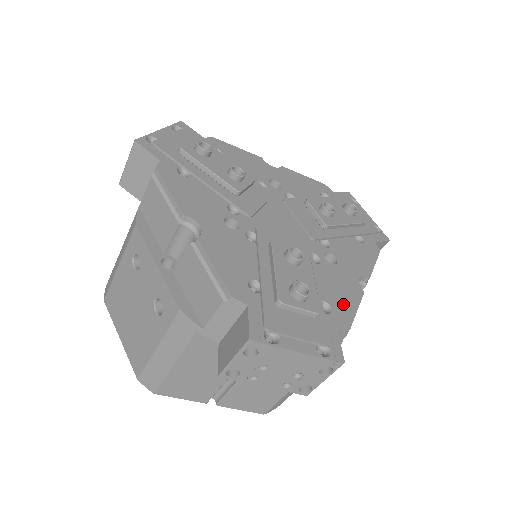
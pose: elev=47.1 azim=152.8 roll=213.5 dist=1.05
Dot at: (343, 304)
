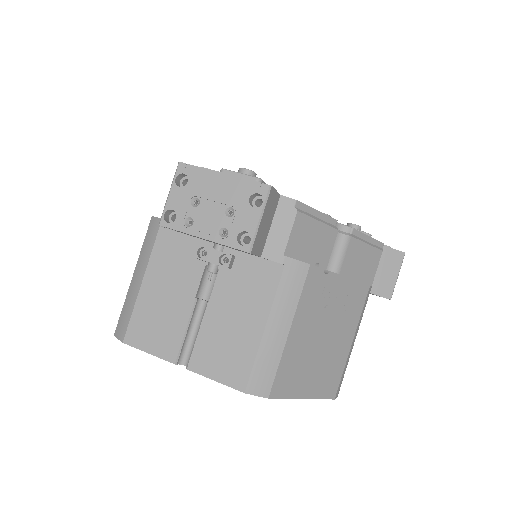
Dot at: occluded
